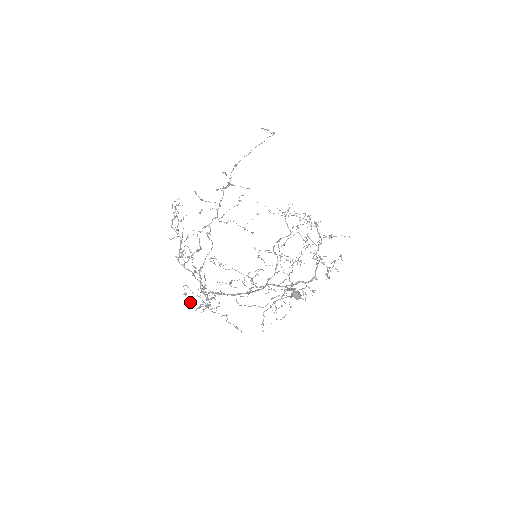
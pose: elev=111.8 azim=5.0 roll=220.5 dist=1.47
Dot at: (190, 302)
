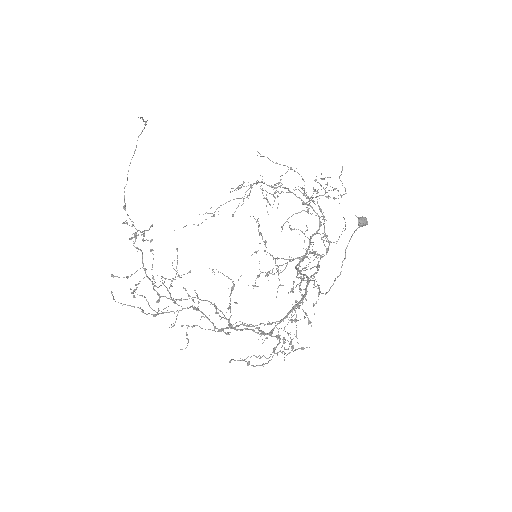
Dot at: (262, 365)
